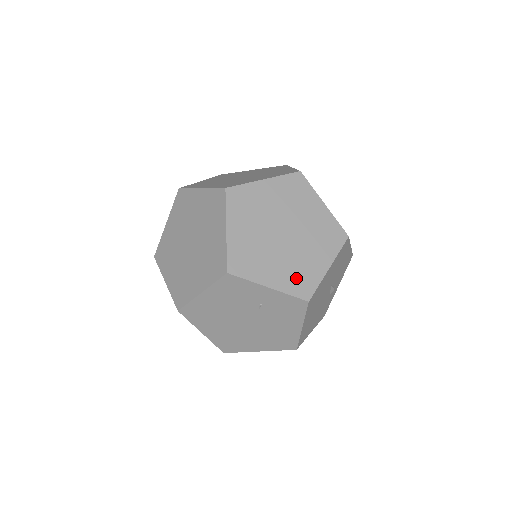
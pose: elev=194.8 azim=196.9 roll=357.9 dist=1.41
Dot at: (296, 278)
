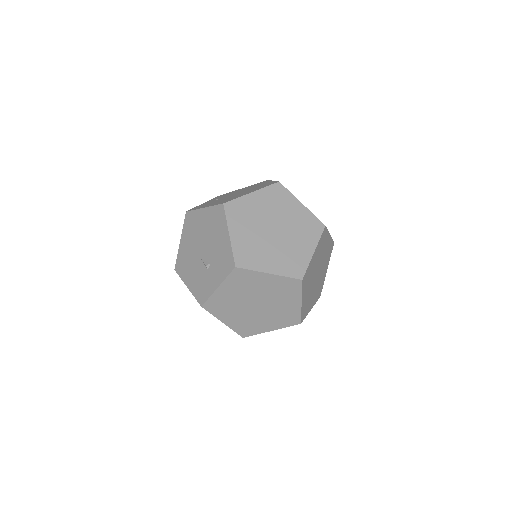
Dot at: (318, 292)
